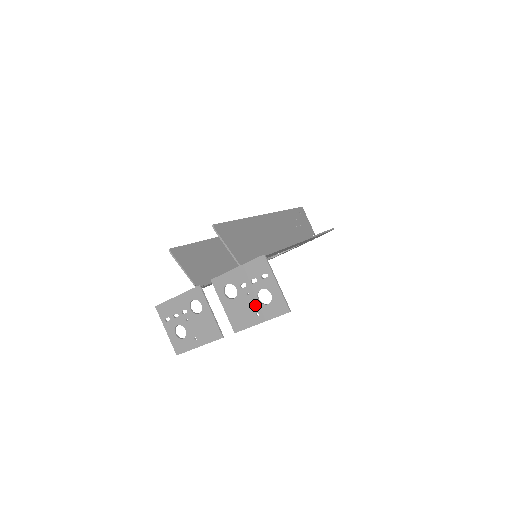
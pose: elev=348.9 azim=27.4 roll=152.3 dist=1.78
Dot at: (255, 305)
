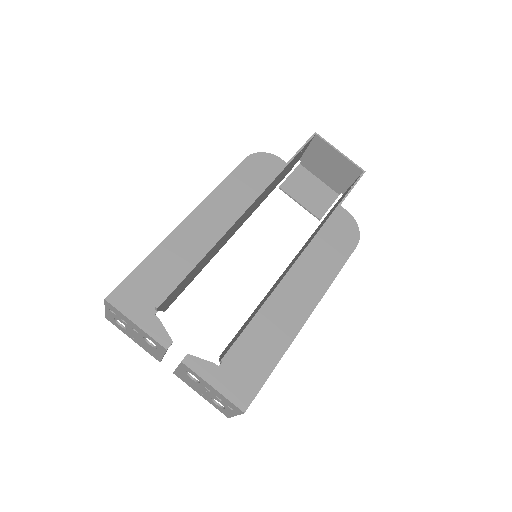
Dot at: (206, 395)
